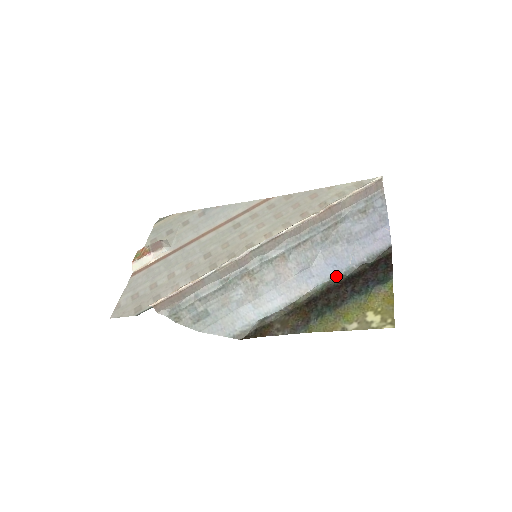
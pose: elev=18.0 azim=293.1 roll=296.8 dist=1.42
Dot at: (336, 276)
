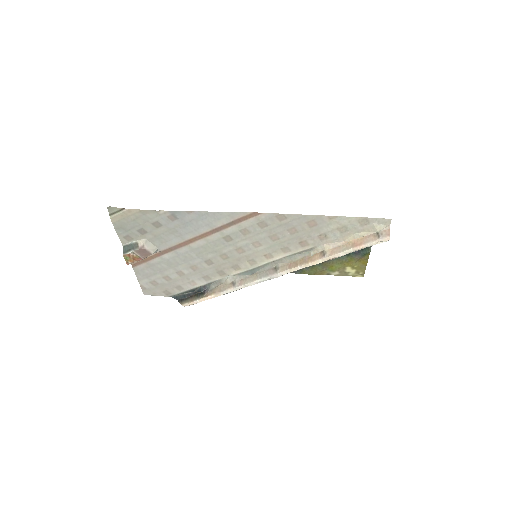
Dot at: occluded
